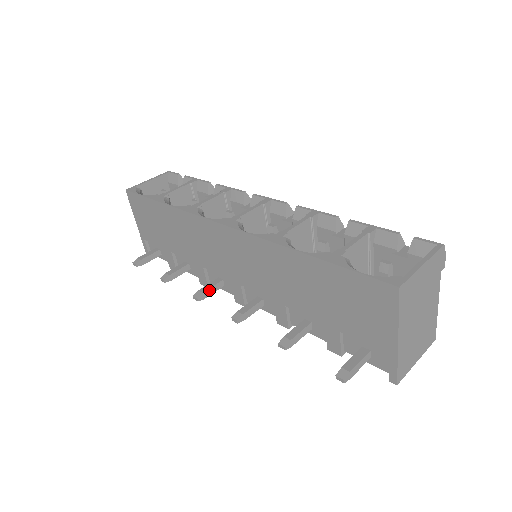
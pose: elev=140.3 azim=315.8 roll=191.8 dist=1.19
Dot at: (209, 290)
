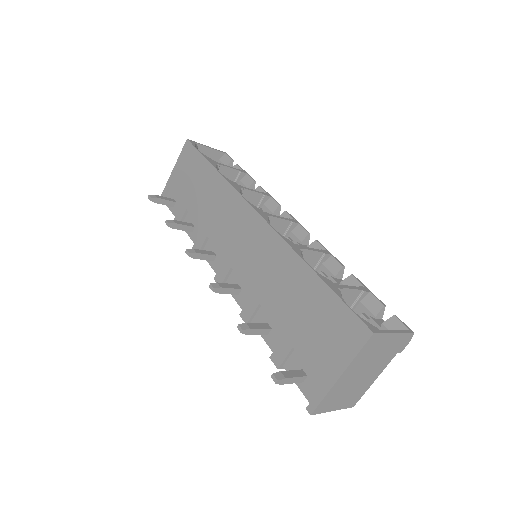
Dot at: (202, 254)
